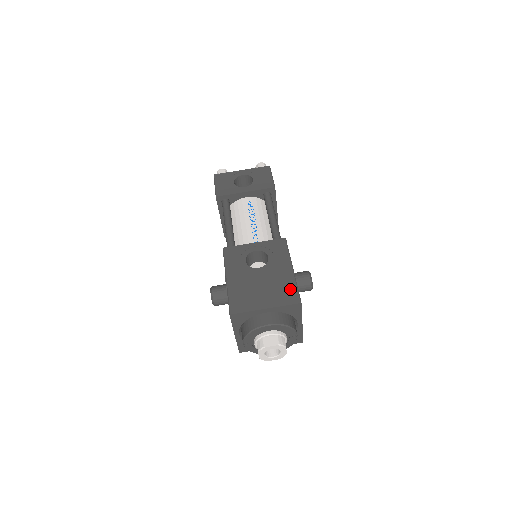
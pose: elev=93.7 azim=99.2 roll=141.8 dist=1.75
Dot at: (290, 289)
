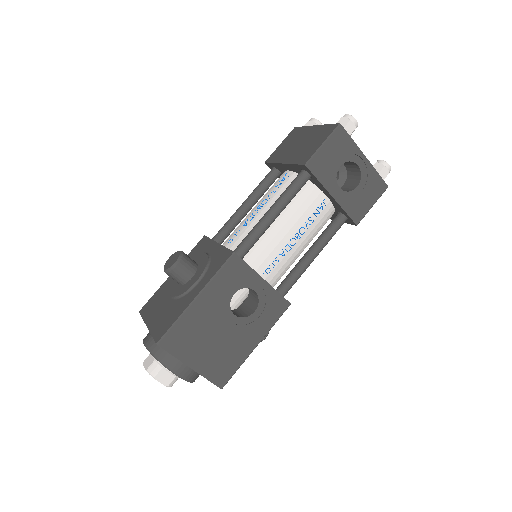
Dot at: (230, 367)
